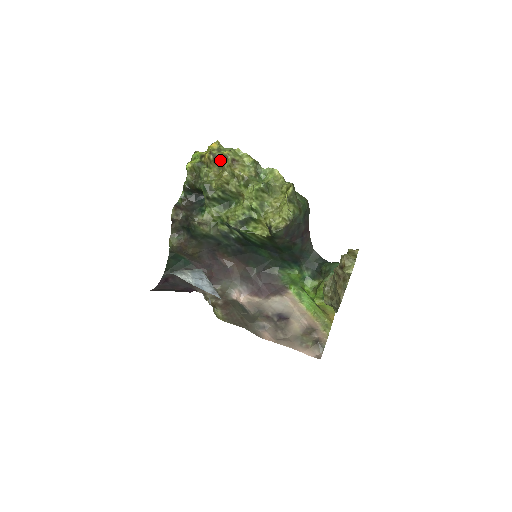
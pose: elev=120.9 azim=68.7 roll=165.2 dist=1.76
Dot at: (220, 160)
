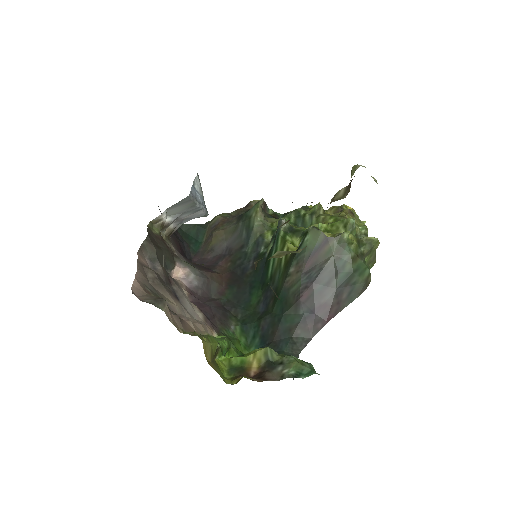
Dot at: occluded
